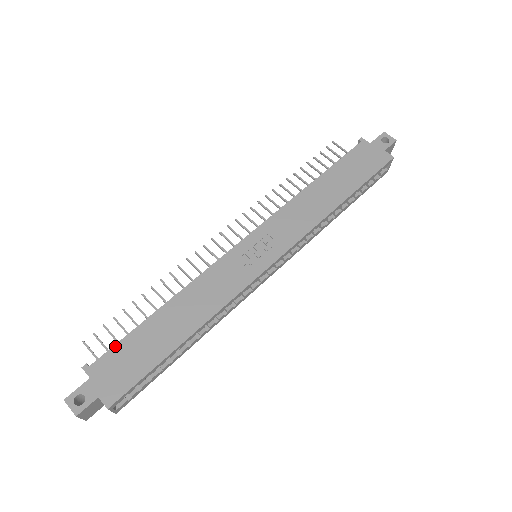
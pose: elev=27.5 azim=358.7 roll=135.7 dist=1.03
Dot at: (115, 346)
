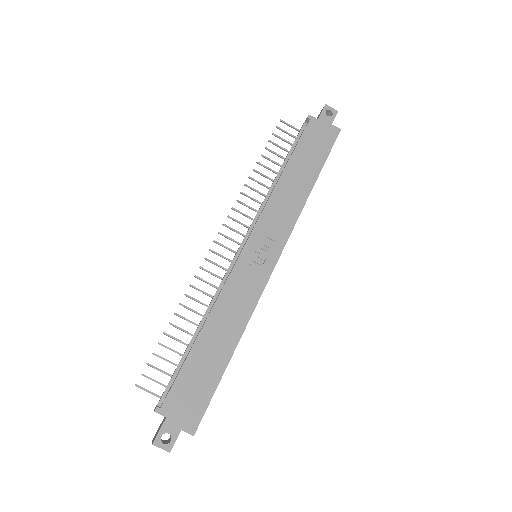
Dot at: (175, 382)
